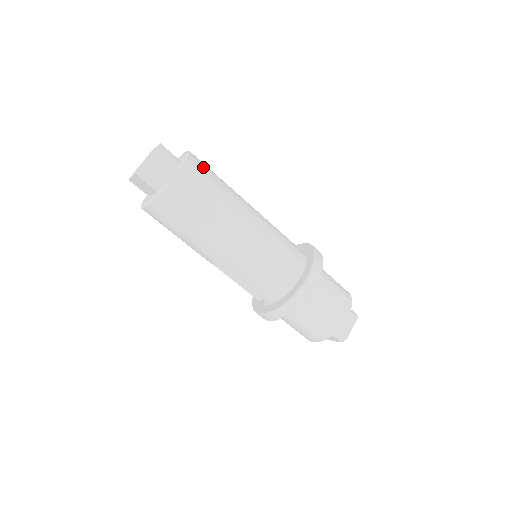
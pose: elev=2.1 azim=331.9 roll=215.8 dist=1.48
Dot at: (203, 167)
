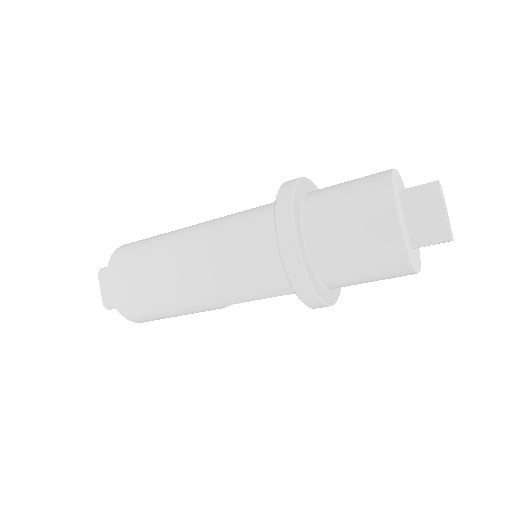
Dot at: (126, 253)
